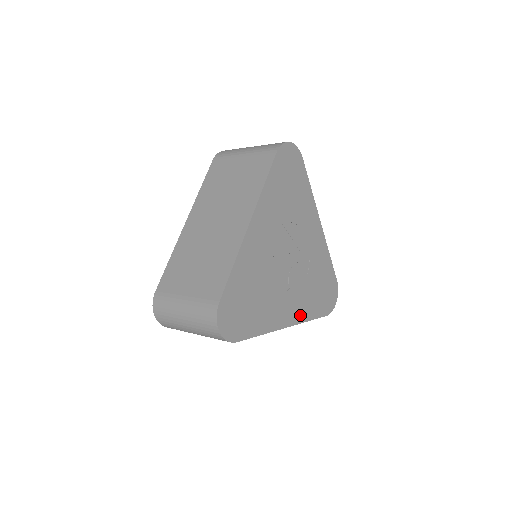
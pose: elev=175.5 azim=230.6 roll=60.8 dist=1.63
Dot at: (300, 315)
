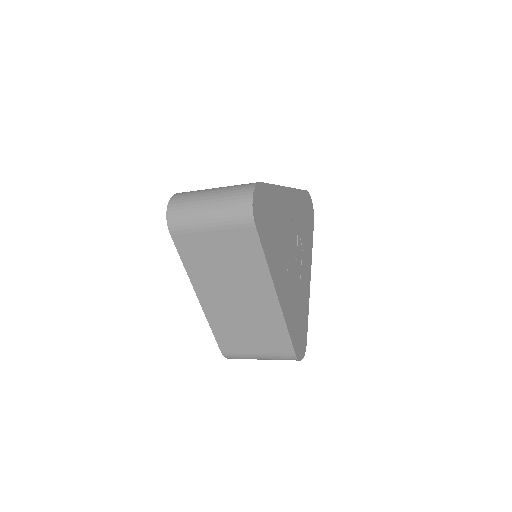
Dot at: (285, 308)
